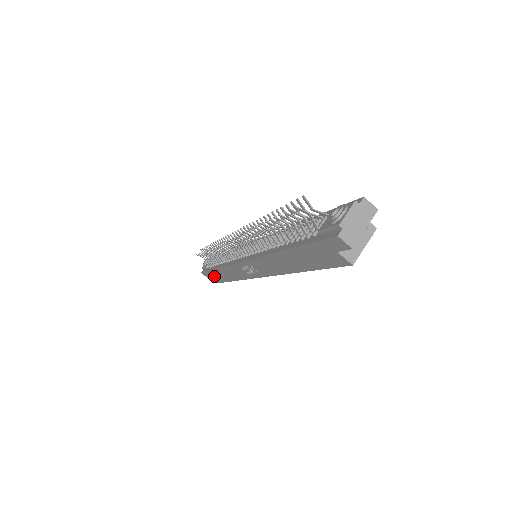
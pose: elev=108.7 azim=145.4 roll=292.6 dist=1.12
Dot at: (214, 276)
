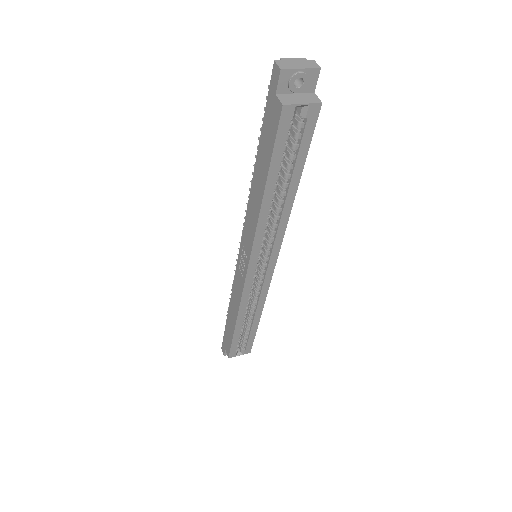
Dot at: (227, 339)
